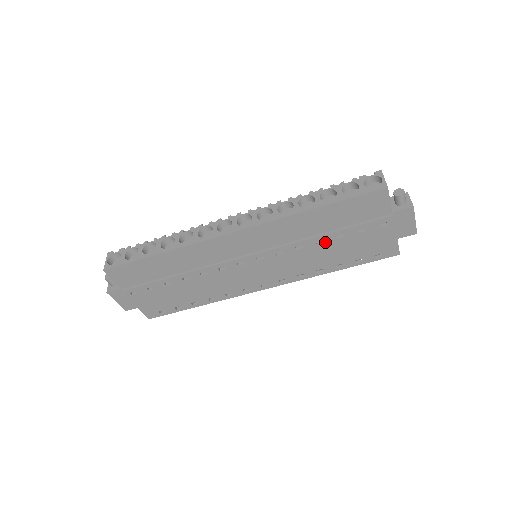
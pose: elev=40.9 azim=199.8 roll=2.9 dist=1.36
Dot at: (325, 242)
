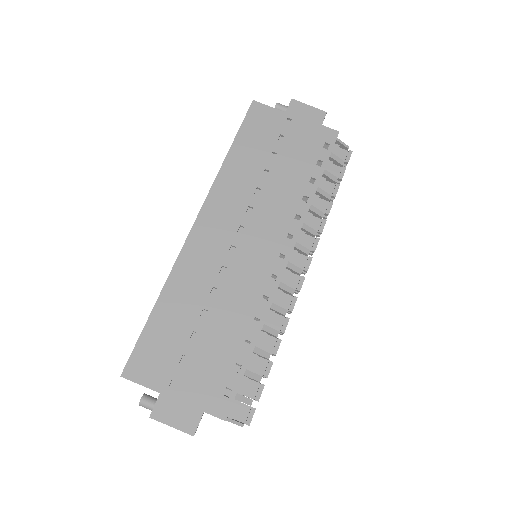
Dot at: (270, 170)
